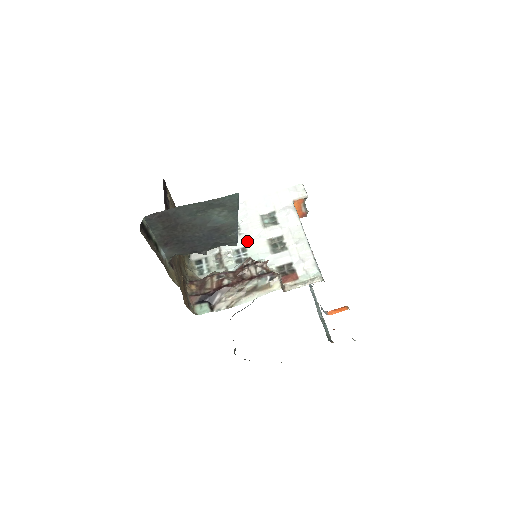
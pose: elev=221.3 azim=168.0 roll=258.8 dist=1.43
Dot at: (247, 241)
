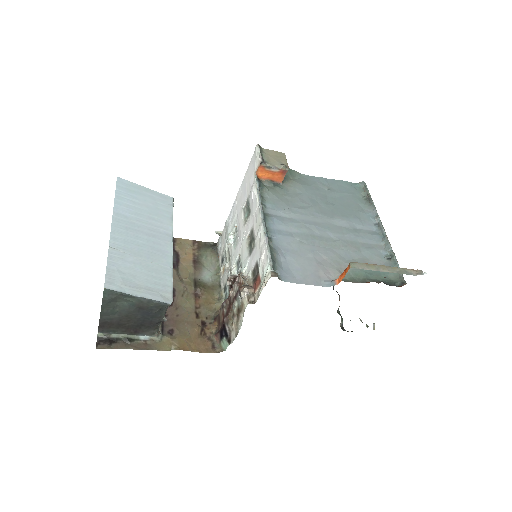
Dot at: (239, 249)
